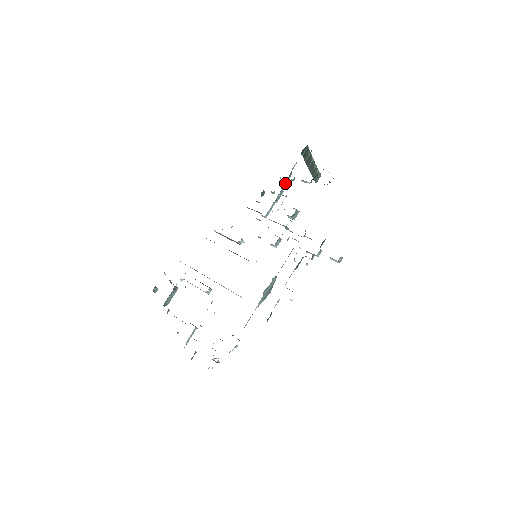
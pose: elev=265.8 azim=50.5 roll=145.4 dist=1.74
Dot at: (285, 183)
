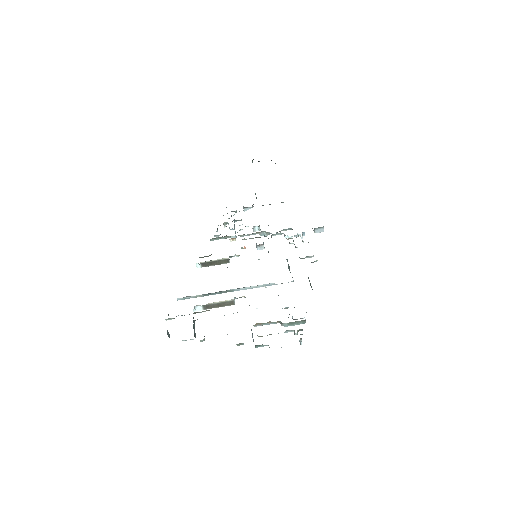
Dot at: (231, 216)
